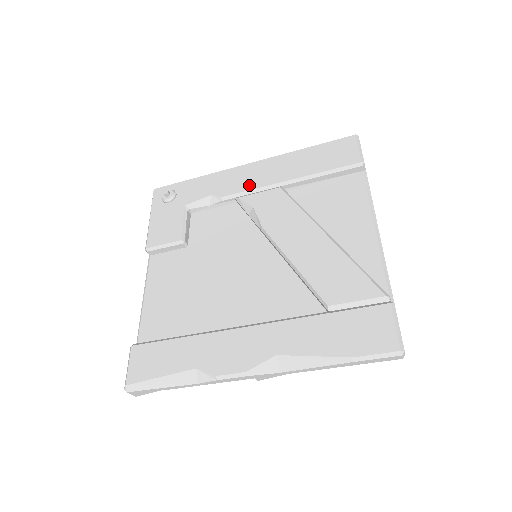
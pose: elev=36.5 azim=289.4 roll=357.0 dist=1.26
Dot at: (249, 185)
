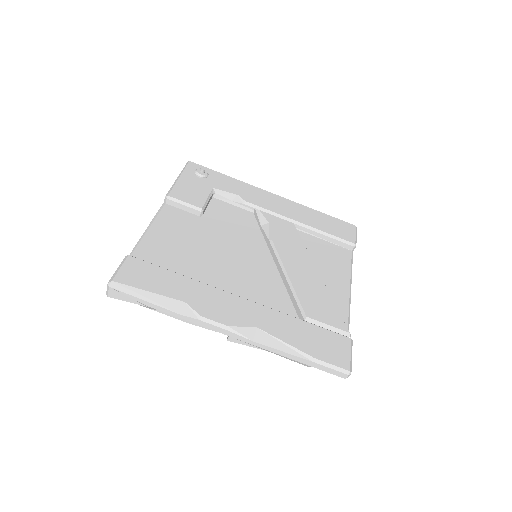
Dot at: (270, 207)
